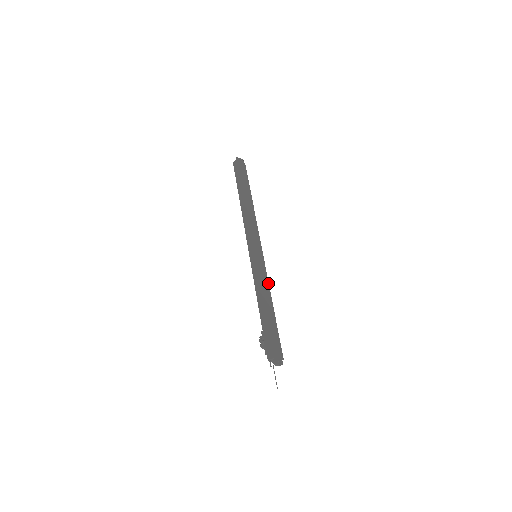
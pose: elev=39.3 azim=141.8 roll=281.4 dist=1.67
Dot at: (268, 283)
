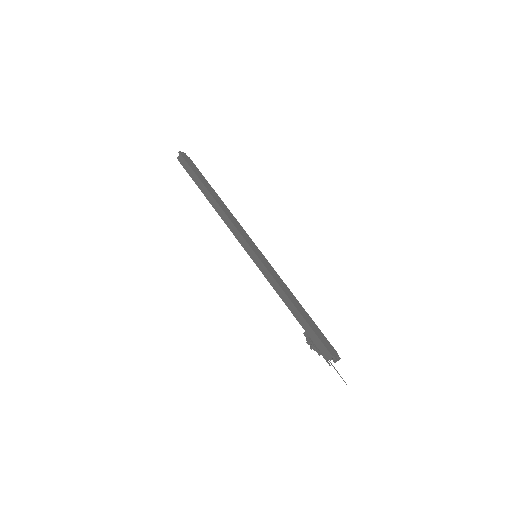
Dot at: (282, 281)
